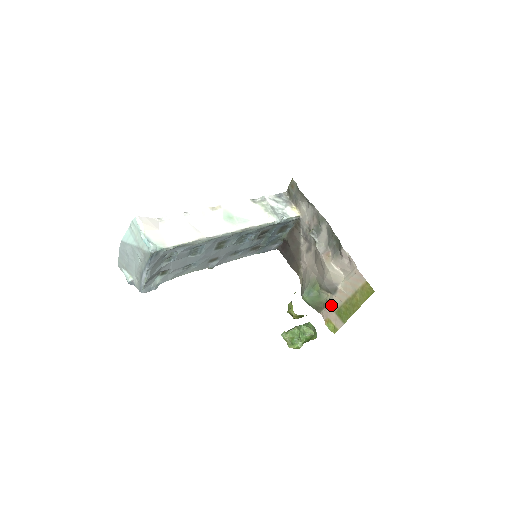
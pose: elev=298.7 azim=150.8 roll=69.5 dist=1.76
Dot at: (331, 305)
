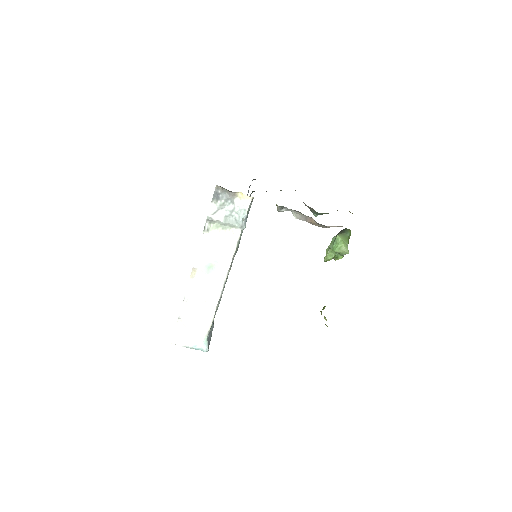
Dot at: occluded
